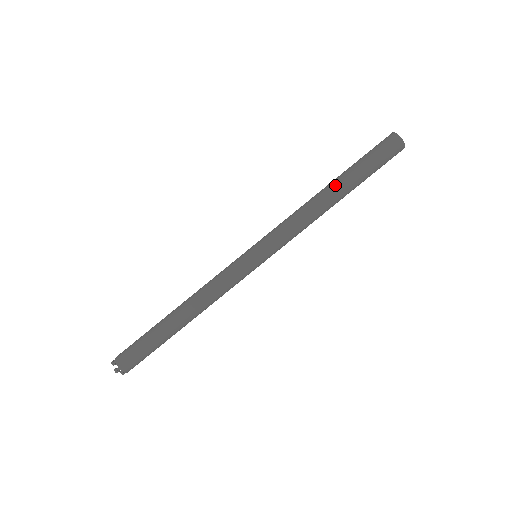
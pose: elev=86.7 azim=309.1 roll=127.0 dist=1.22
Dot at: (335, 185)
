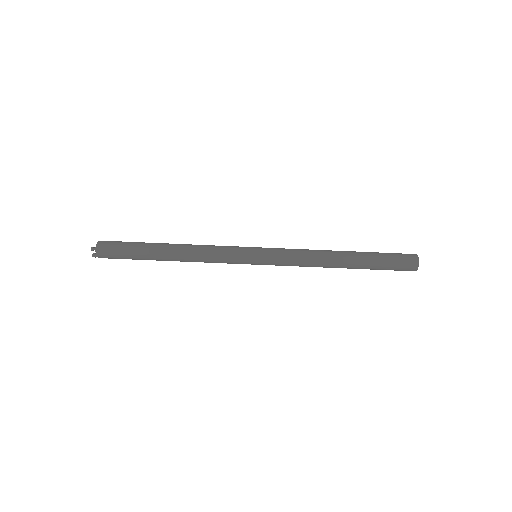
Dot at: (349, 266)
